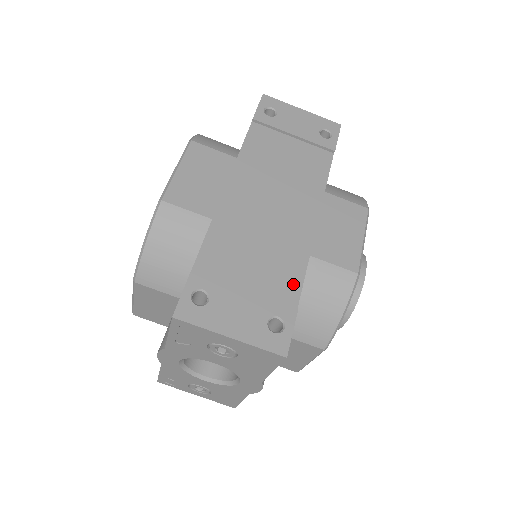
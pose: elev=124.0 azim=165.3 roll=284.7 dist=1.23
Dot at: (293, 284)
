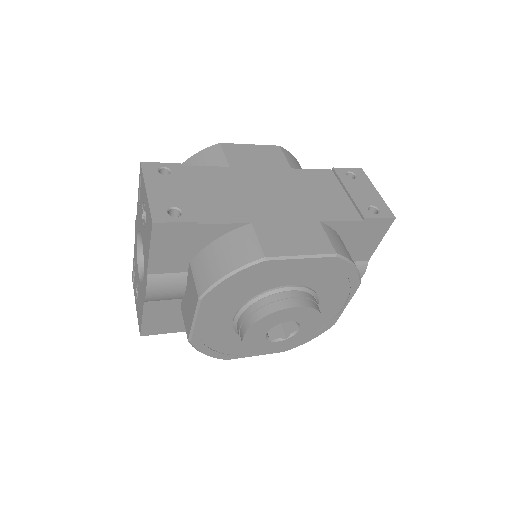
Dot at: (218, 218)
